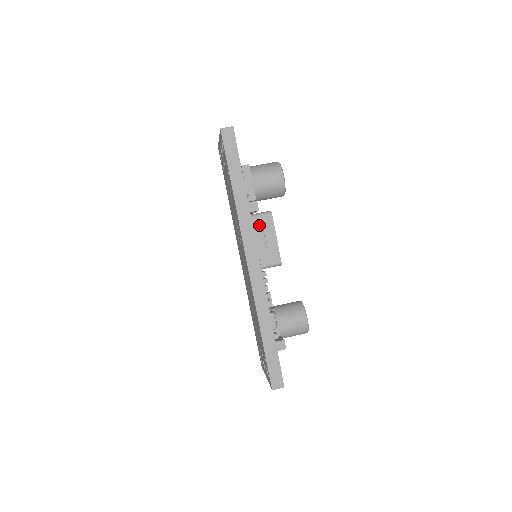
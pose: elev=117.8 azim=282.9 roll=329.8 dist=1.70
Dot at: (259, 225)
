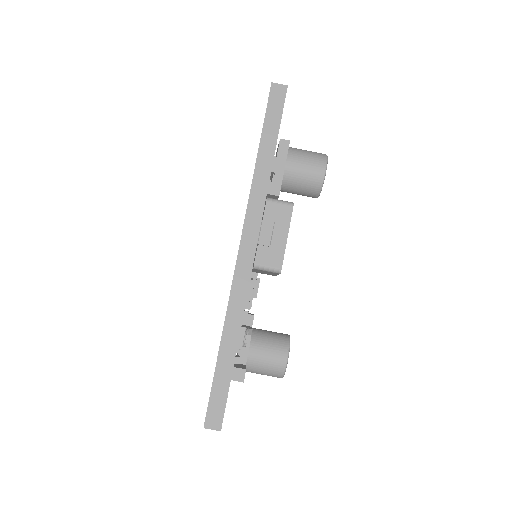
Dot at: (272, 213)
